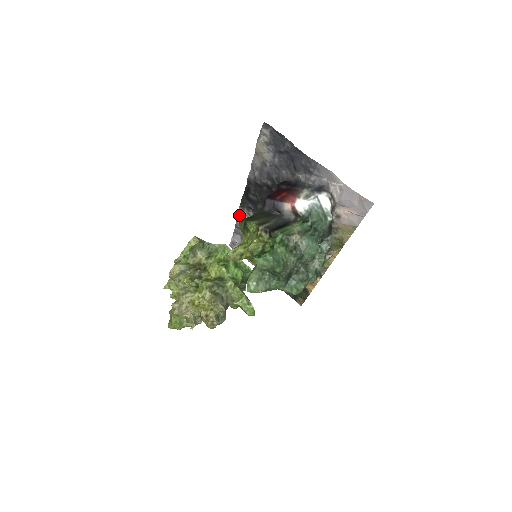
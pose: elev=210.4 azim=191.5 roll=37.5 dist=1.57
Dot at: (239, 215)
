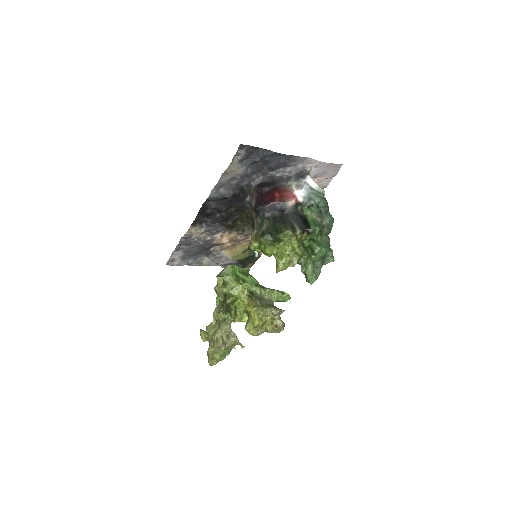
Dot at: (188, 234)
